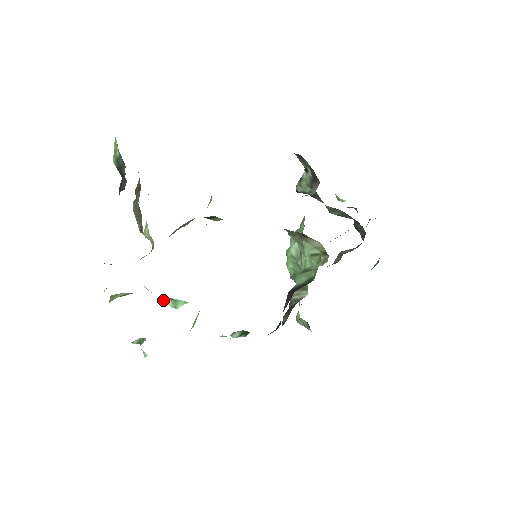
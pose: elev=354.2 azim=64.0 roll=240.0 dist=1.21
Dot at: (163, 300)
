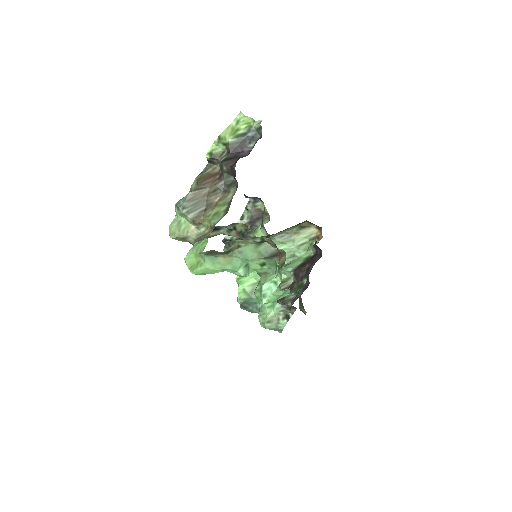
Dot at: (238, 268)
